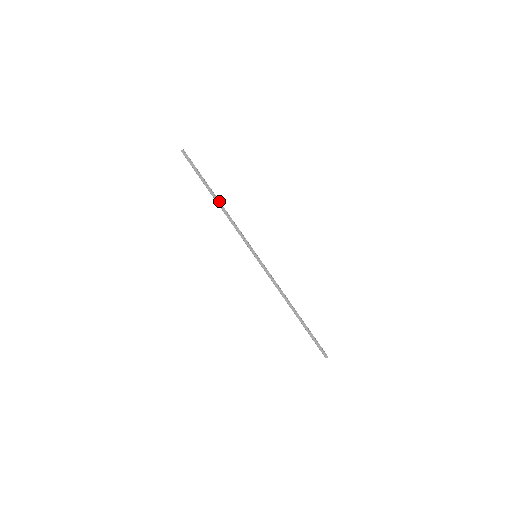
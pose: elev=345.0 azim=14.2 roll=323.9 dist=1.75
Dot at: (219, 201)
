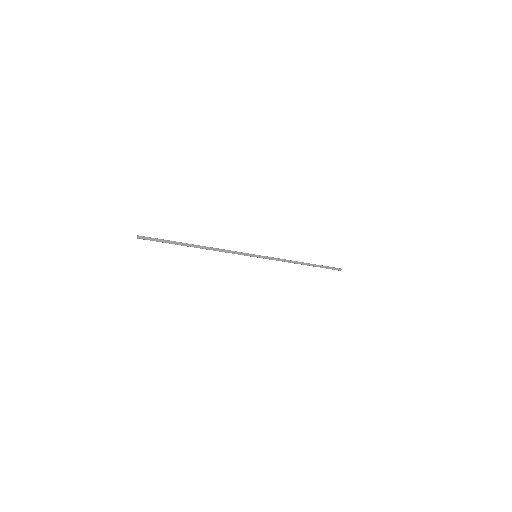
Dot at: (200, 246)
